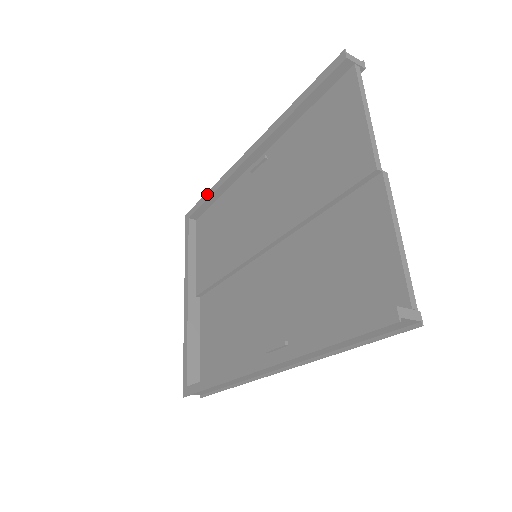
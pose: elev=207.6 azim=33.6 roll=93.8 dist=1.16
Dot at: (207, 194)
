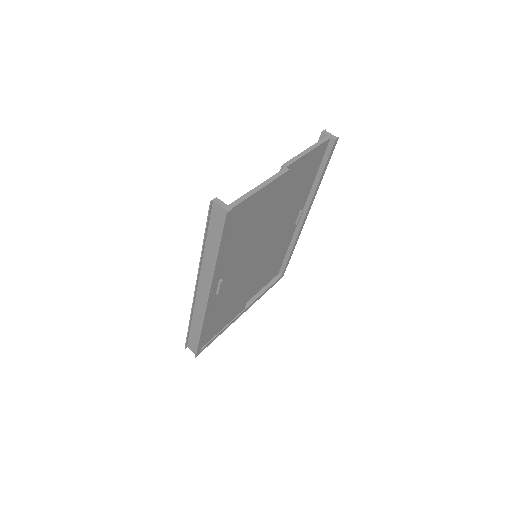
Dot at: occluded
